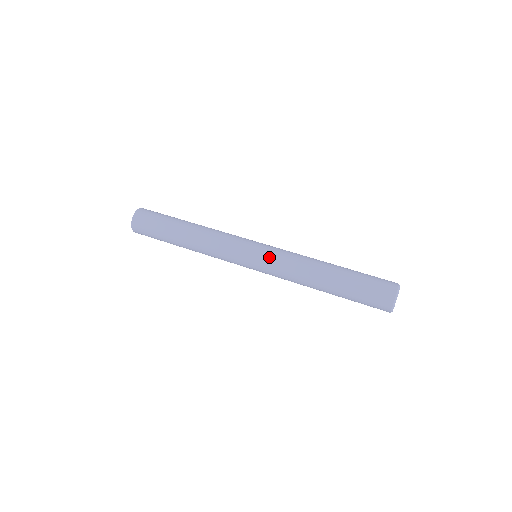
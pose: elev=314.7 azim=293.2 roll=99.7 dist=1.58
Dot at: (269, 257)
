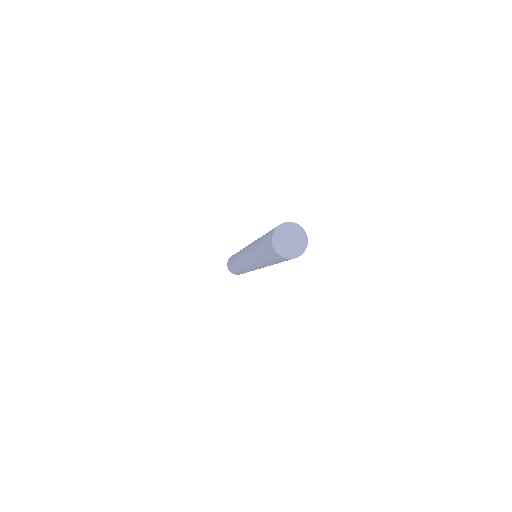
Dot at: occluded
